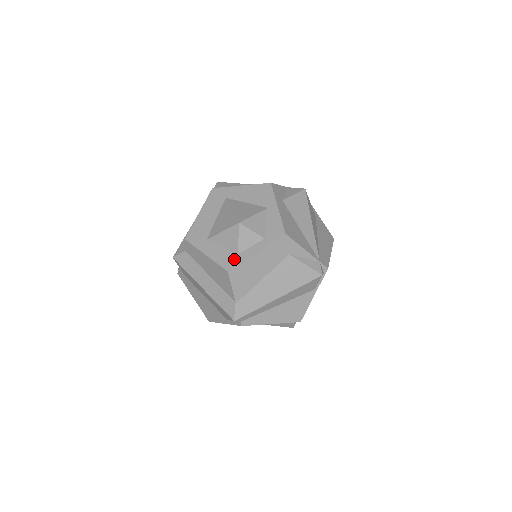
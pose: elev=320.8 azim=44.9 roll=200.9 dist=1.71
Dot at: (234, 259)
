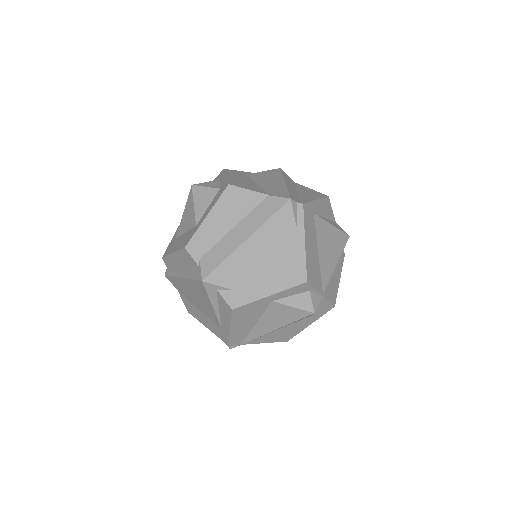
Dot at: (222, 188)
